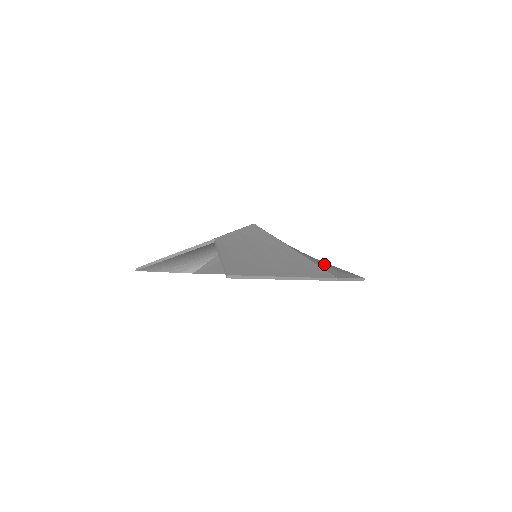
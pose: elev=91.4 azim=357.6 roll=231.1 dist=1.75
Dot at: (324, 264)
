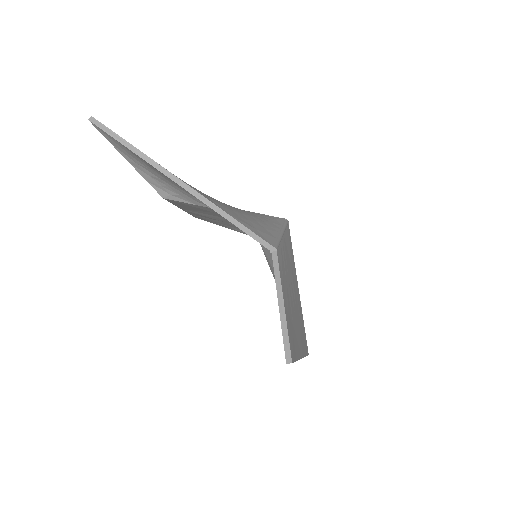
Dot at: occluded
